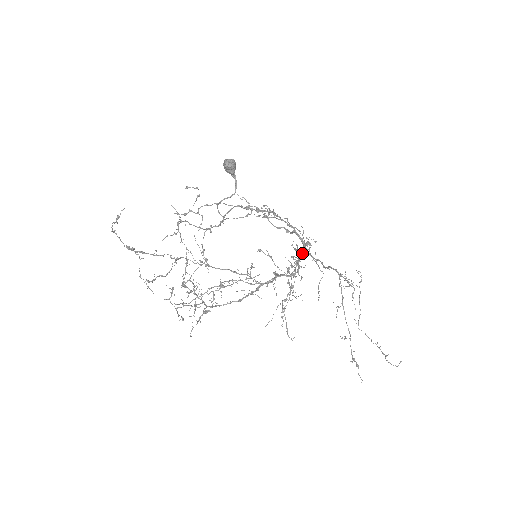
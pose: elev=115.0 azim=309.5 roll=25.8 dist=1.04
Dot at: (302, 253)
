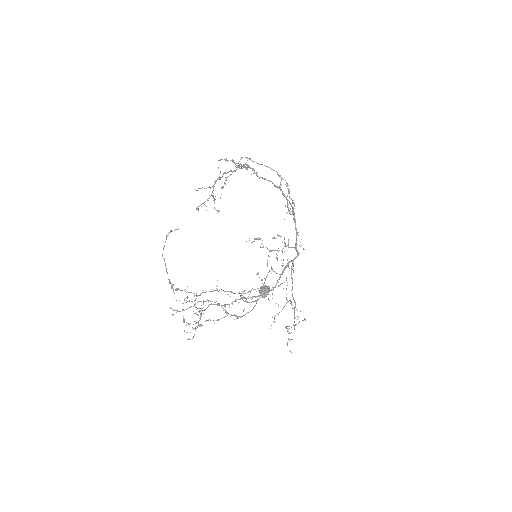
Dot at: (287, 266)
